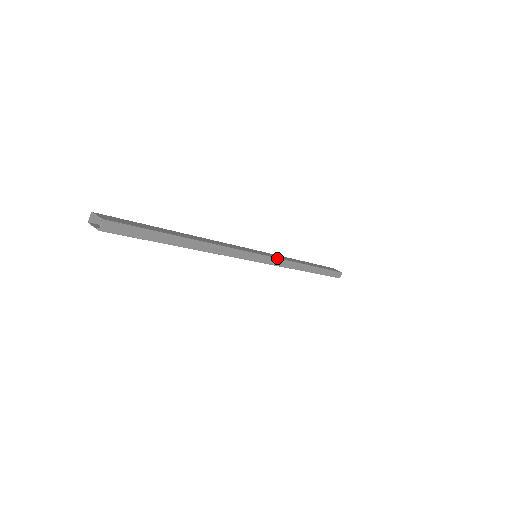
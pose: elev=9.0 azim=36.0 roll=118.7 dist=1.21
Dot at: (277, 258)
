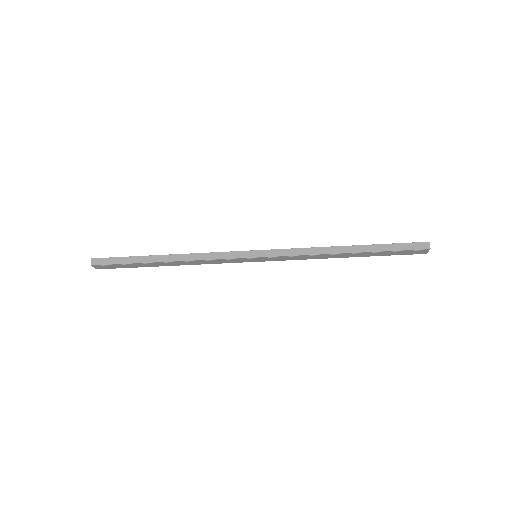
Dot at: (280, 249)
